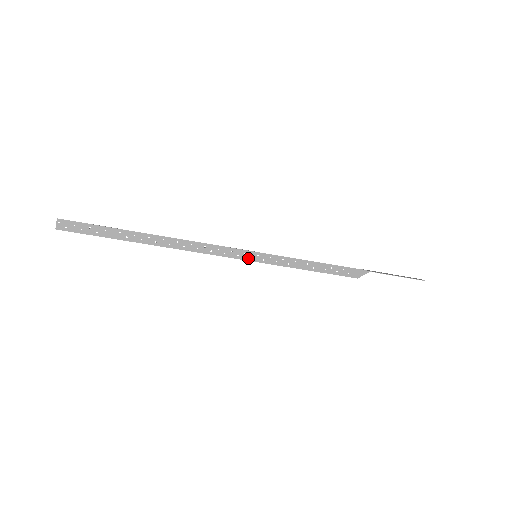
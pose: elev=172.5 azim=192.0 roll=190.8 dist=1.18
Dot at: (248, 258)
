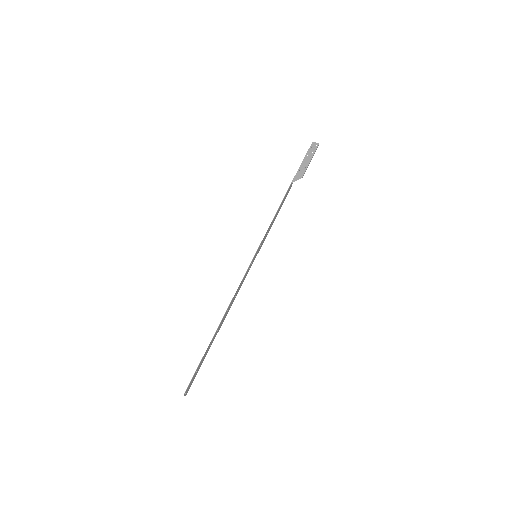
Dot at: occluded
